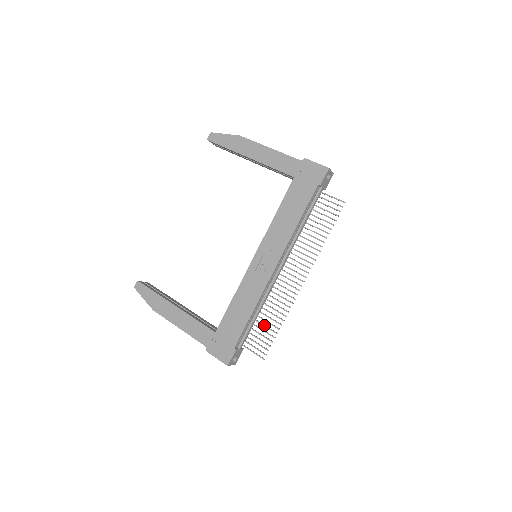
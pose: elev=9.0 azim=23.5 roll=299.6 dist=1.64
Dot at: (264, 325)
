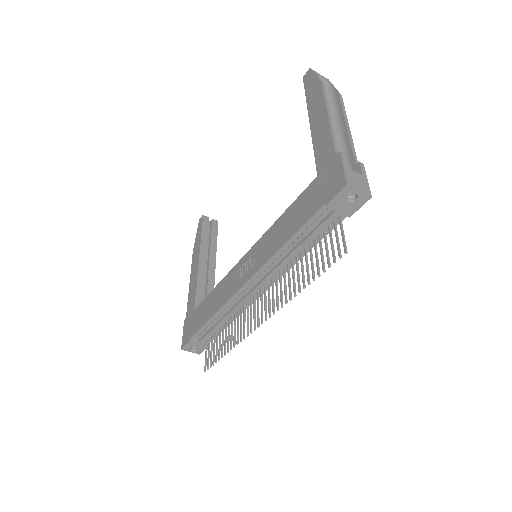
Dot at: (222, 338)
